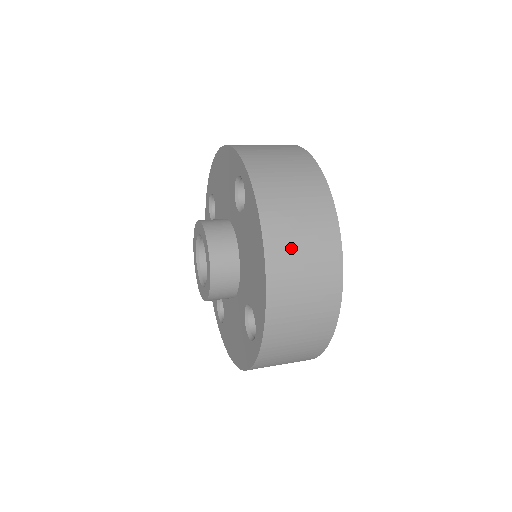
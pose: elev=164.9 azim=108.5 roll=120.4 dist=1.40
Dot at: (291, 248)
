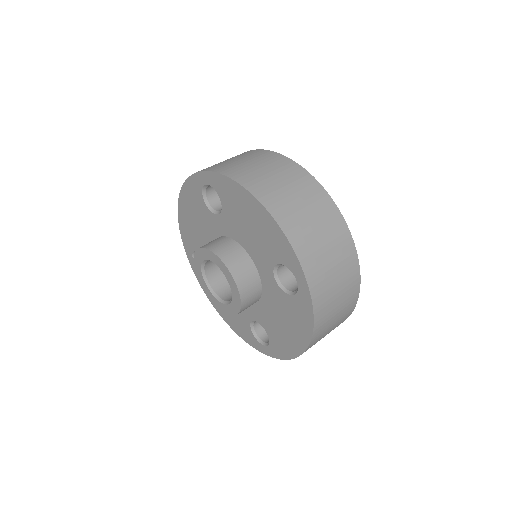
Dot at: (324, 334)
